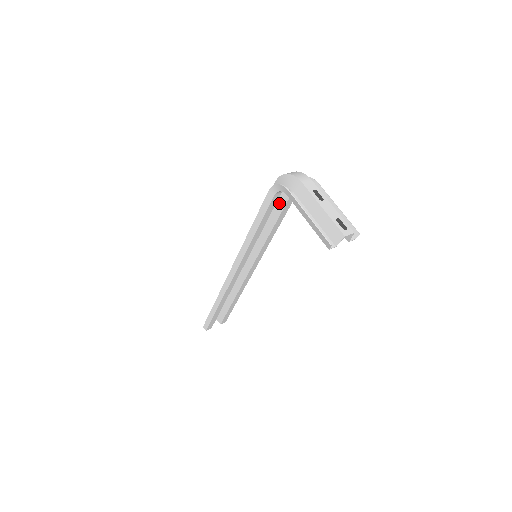
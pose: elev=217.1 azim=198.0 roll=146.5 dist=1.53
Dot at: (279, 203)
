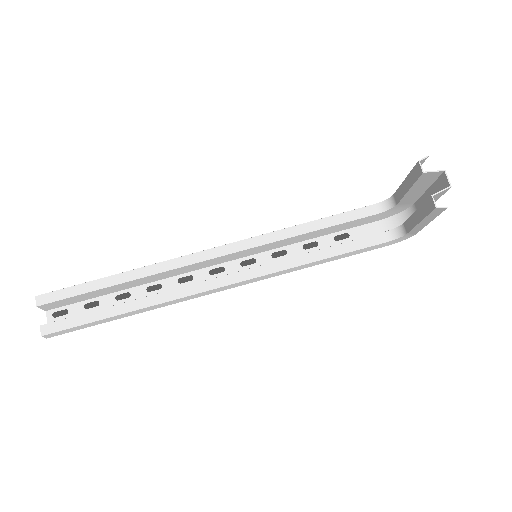
Dot at: occluded
